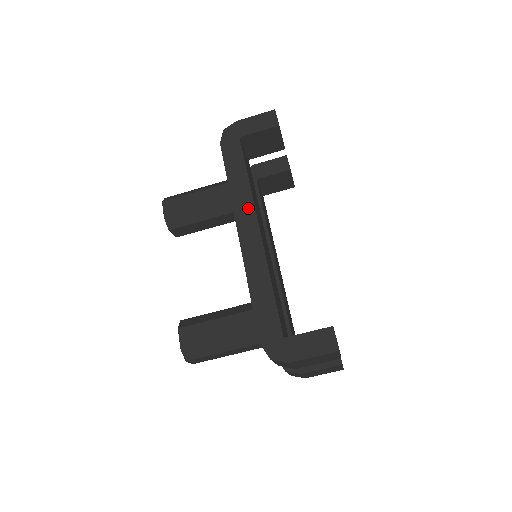
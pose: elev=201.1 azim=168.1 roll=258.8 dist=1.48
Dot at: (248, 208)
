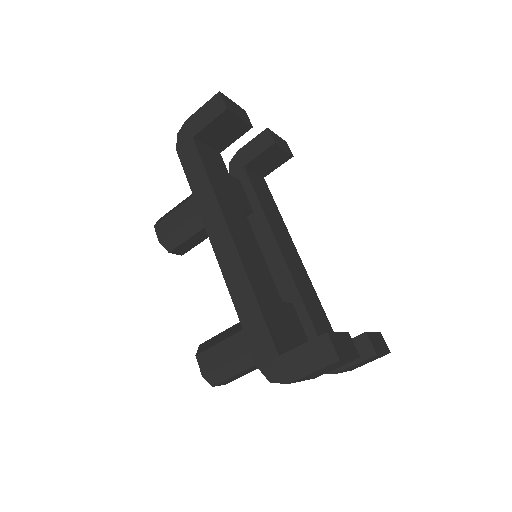
Dot at: (216, 216)
